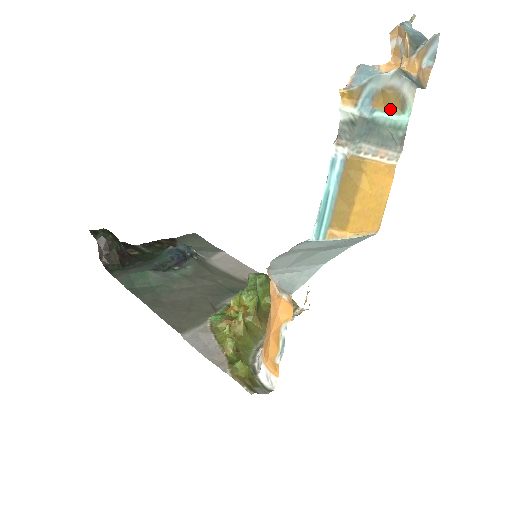
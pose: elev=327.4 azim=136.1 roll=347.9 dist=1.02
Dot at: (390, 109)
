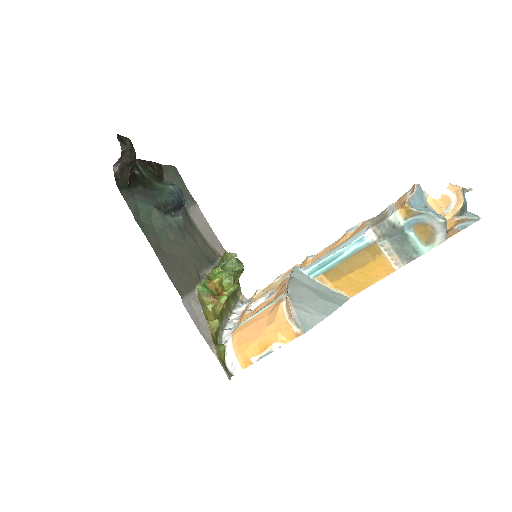
Dot at: (421, 237)
